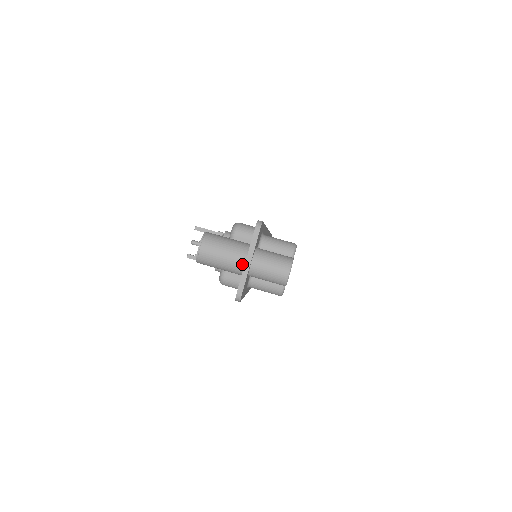
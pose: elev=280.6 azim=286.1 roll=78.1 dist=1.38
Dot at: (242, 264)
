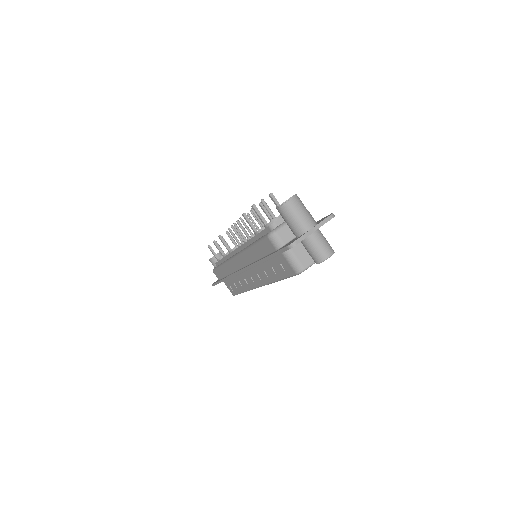
Dot at: (308, 228)
